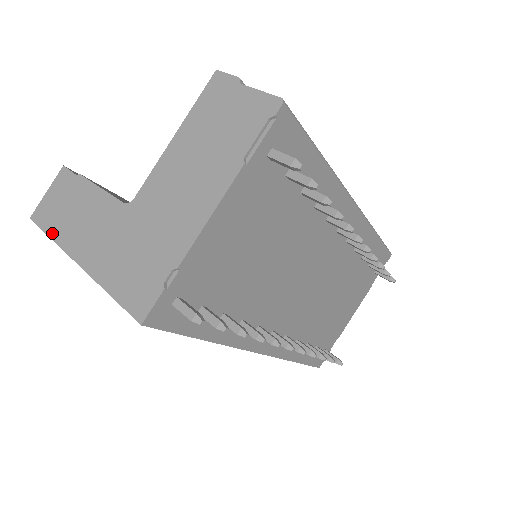
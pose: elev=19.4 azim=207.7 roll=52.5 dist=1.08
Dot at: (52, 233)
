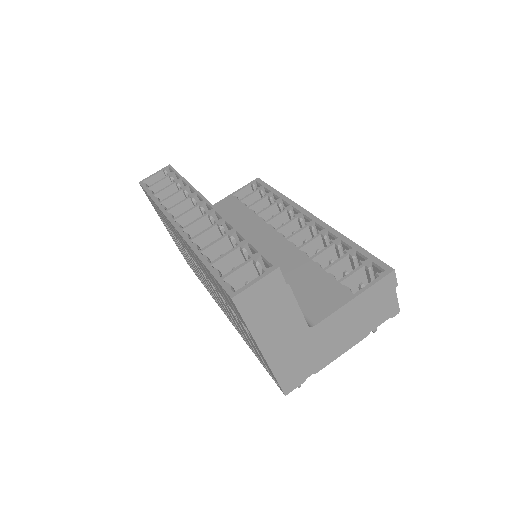
Dot at: (249, 322)
